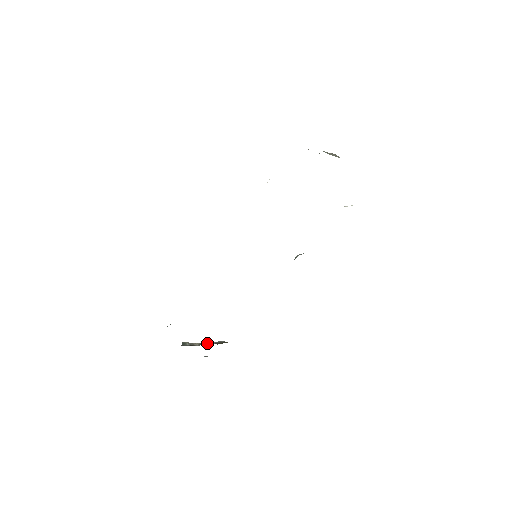
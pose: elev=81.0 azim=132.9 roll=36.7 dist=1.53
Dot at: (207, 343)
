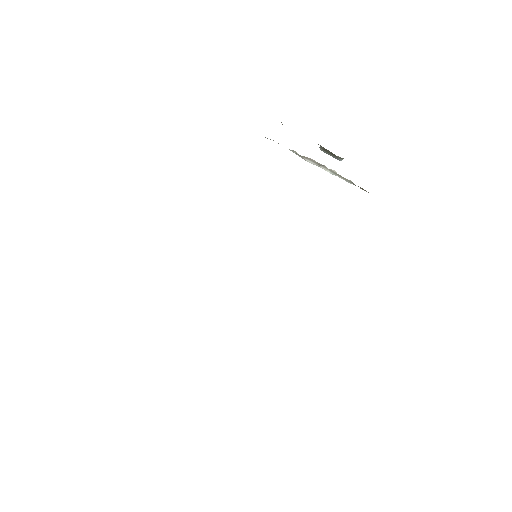
Dot at: occluded
